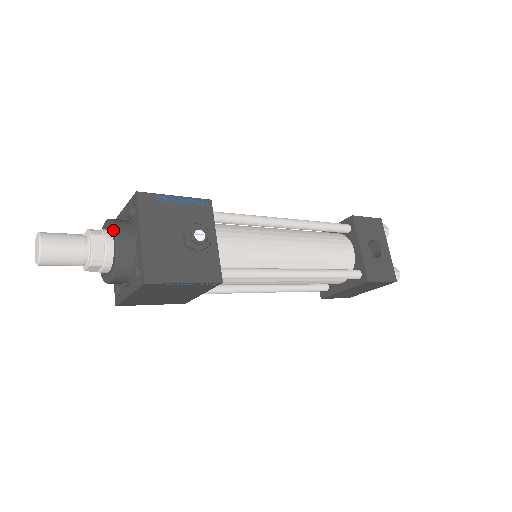
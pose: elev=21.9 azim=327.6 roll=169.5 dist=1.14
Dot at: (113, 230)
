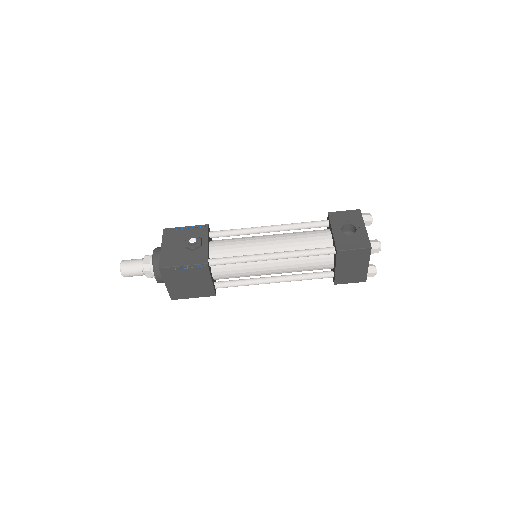
Dot at: (154, 251)
